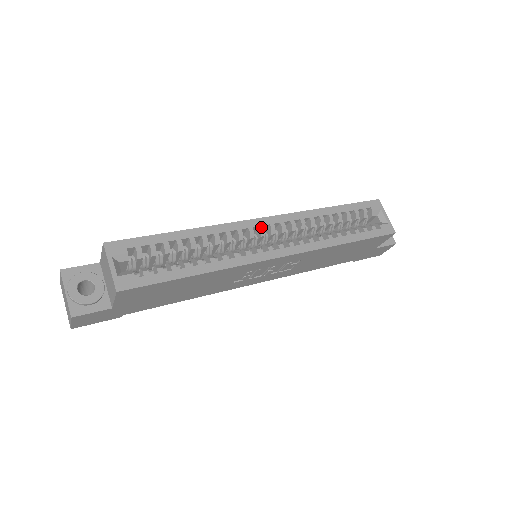
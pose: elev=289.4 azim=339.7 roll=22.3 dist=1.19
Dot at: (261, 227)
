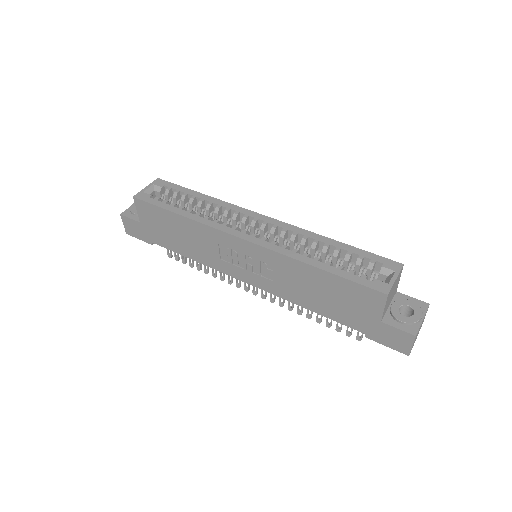
Dot at: (255, 219)
